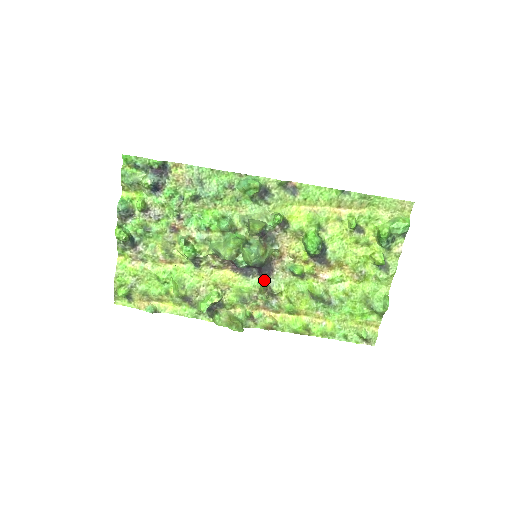
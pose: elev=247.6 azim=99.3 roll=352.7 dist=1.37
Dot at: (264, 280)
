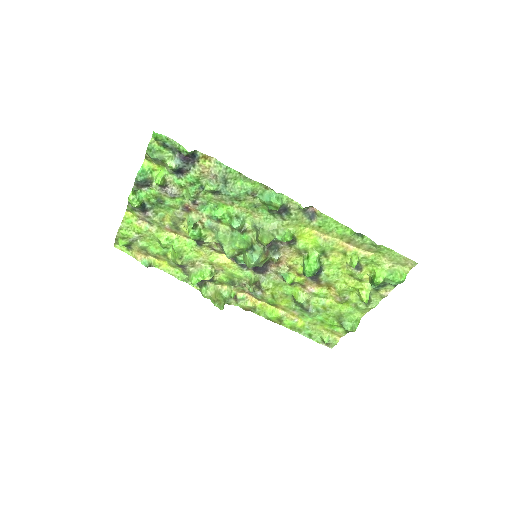
Dot at: (256, 276)
